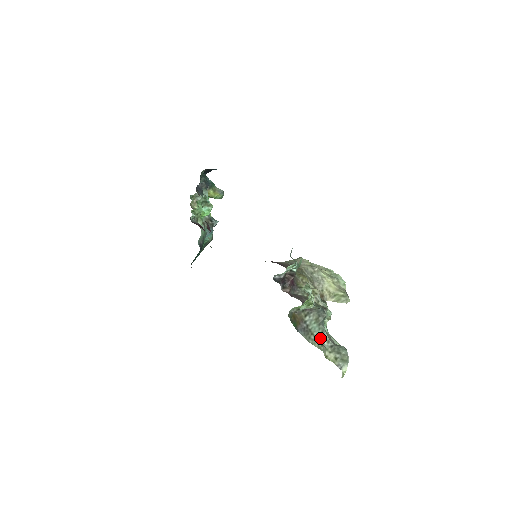
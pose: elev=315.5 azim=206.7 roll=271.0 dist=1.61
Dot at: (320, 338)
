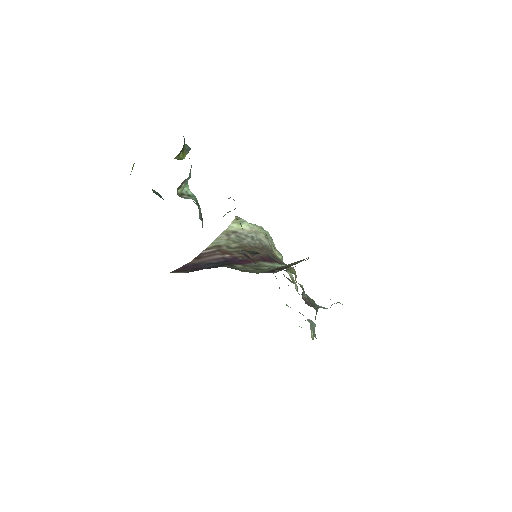
Dot at: occluded
